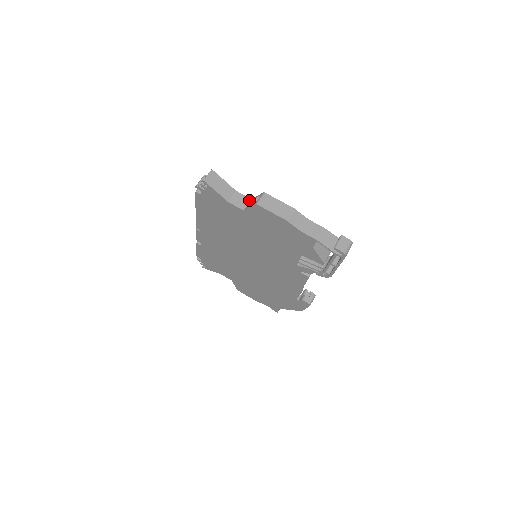
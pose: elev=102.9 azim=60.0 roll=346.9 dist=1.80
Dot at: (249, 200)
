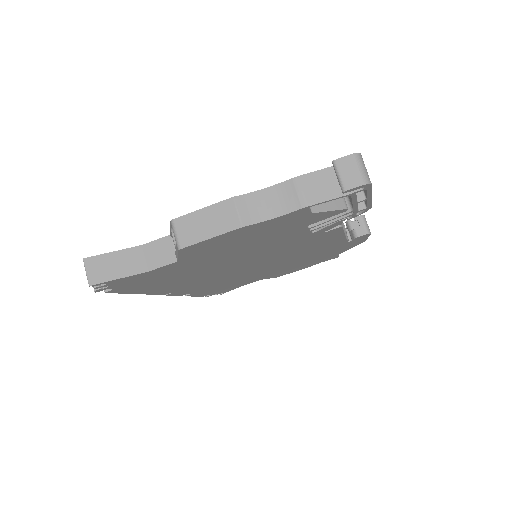
Dot at: (169, 239)
